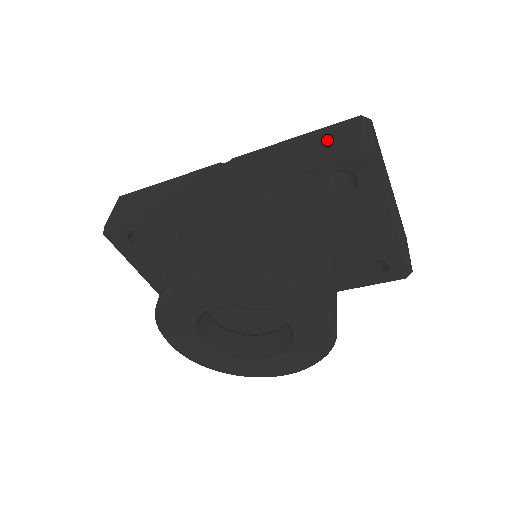
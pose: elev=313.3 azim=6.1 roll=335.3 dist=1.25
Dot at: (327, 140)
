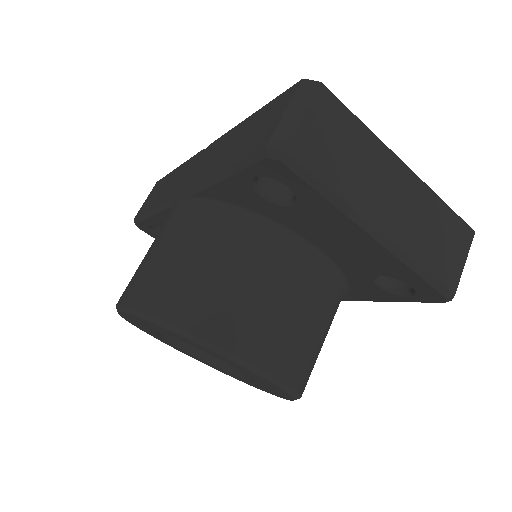
Dot at: (258, 127)
